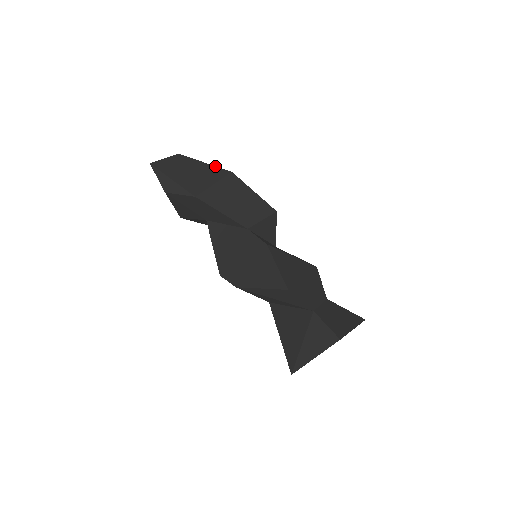
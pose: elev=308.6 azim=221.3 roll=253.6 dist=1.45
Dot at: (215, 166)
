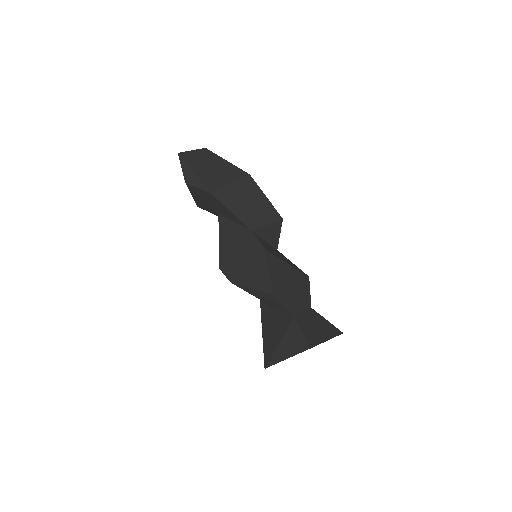
Dot at: (236, 166)
